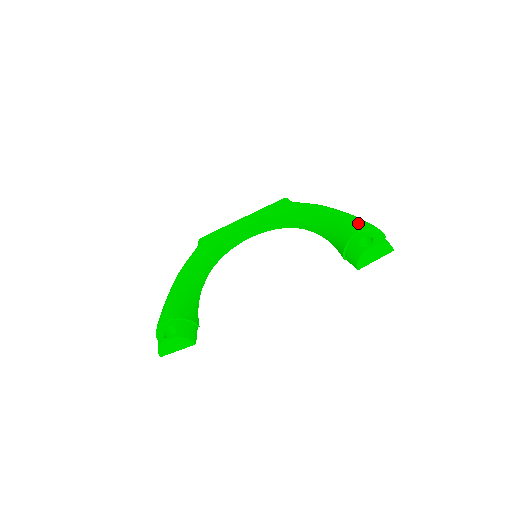
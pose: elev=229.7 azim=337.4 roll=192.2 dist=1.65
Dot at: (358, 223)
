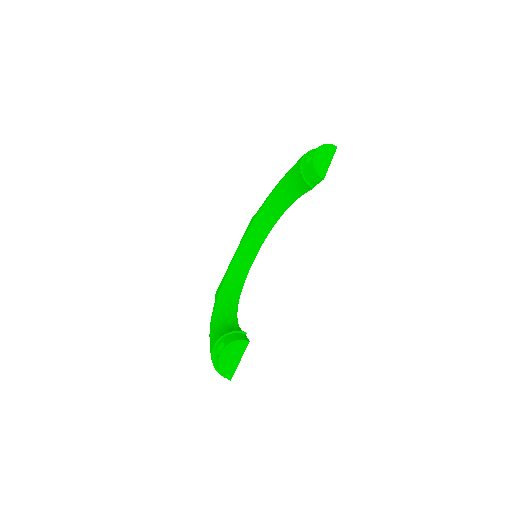
Dot at: (299, 159)
